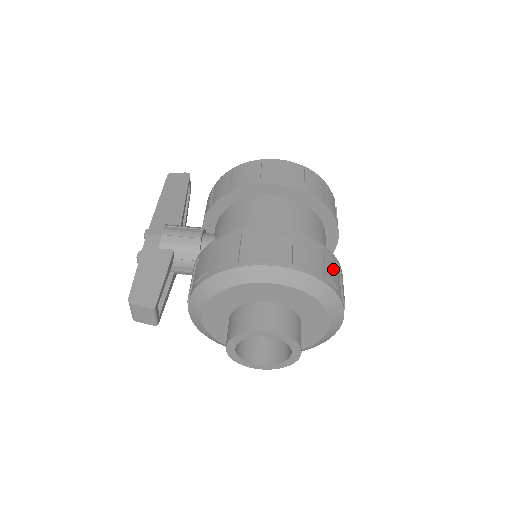
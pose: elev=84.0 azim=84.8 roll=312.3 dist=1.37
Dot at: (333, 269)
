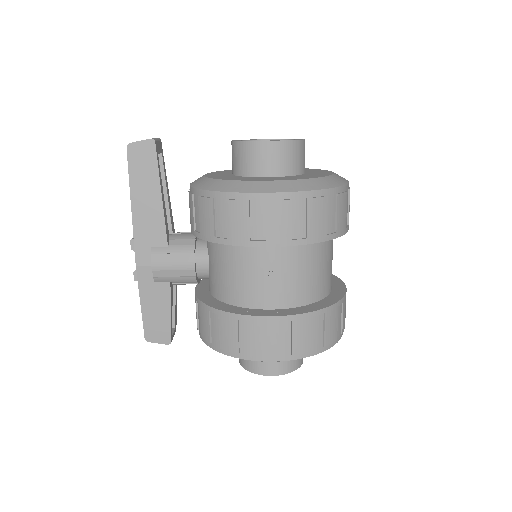
Dot at: (333, 325)
